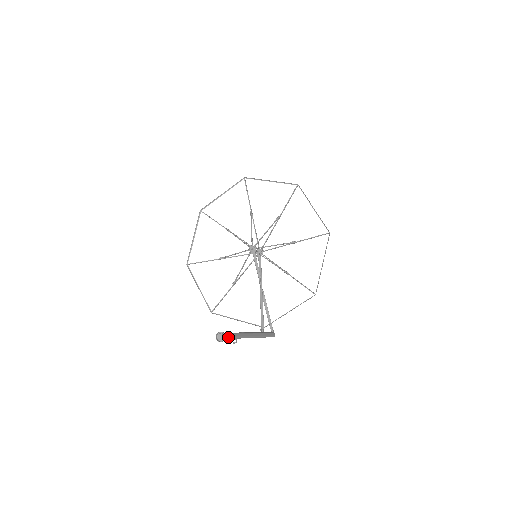
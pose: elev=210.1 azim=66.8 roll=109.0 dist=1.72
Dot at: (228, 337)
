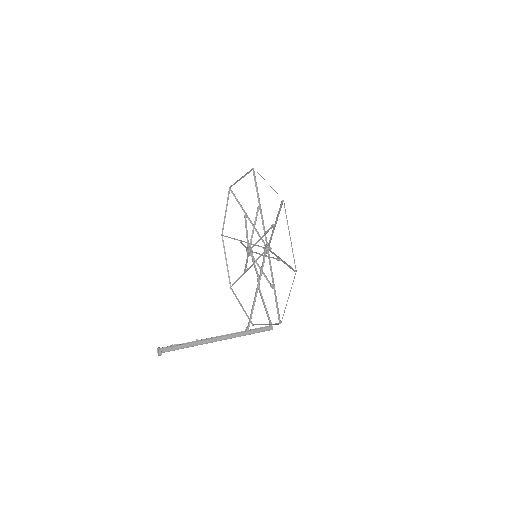
Dot at: occluded
